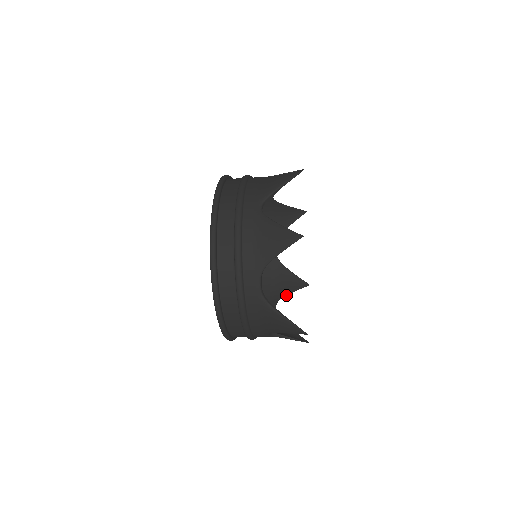
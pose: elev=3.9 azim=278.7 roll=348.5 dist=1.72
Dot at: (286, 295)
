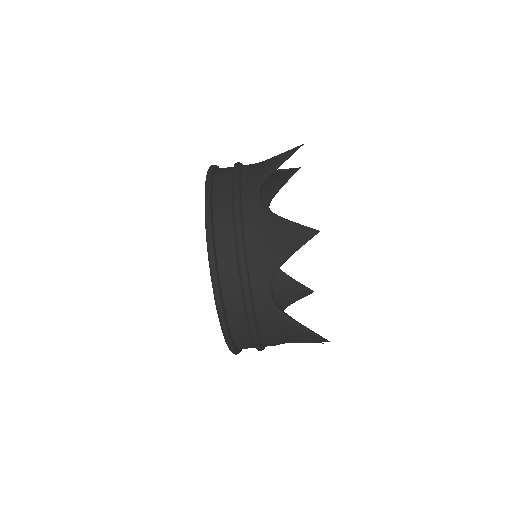
Dot at: (290, 319)
